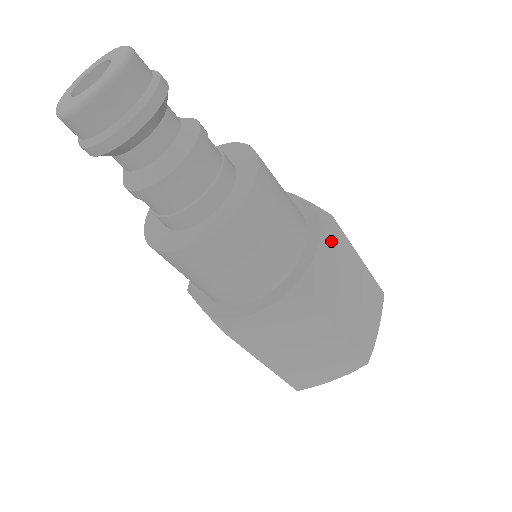
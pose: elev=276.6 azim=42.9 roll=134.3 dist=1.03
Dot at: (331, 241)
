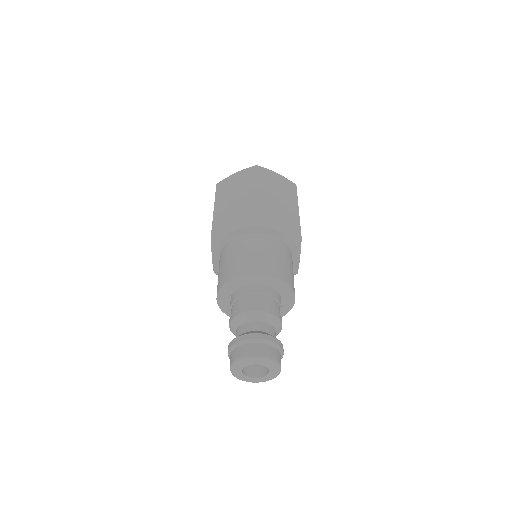
Dot at: occluded
